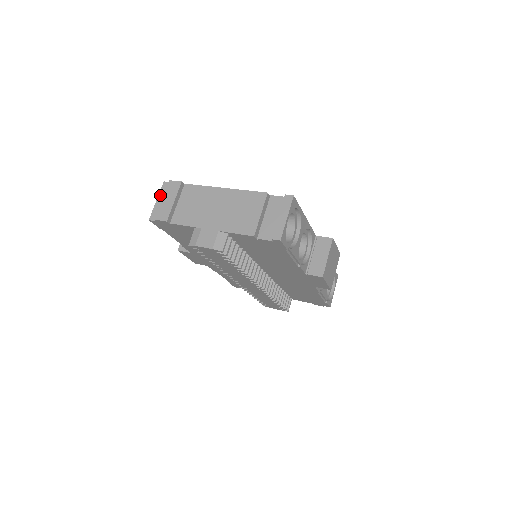
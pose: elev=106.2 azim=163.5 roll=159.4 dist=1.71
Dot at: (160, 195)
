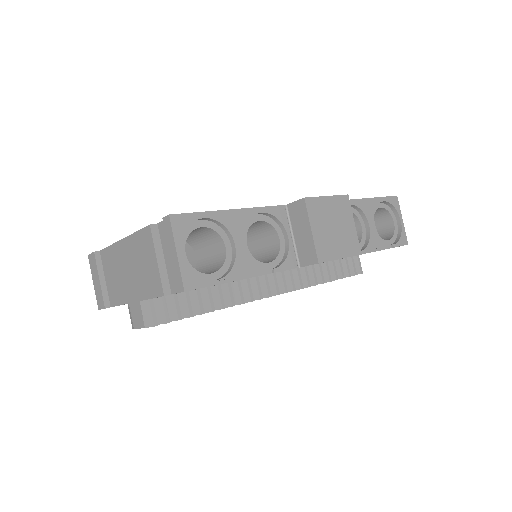
Dot at: occluded
